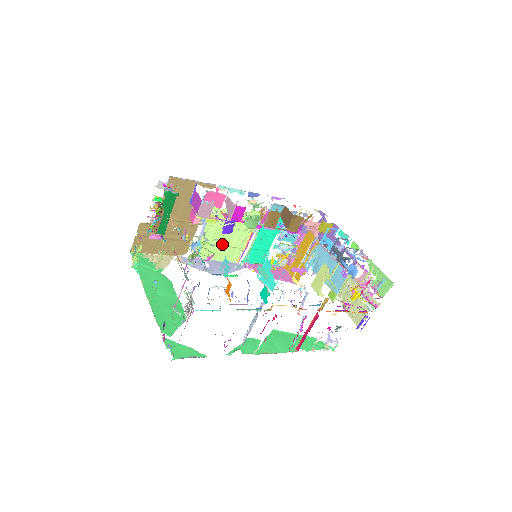
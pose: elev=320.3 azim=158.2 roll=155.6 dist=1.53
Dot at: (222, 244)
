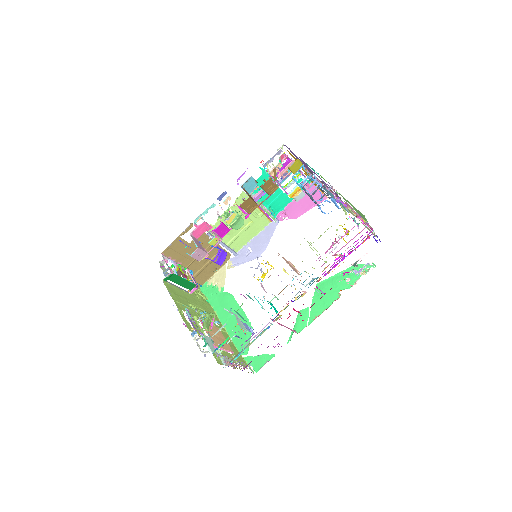
Dot at: (245, 229)
